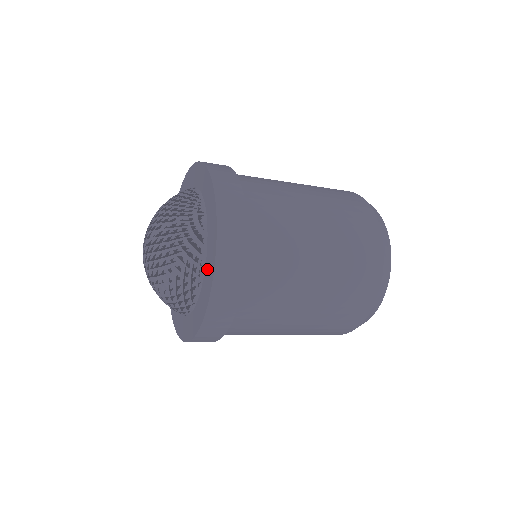
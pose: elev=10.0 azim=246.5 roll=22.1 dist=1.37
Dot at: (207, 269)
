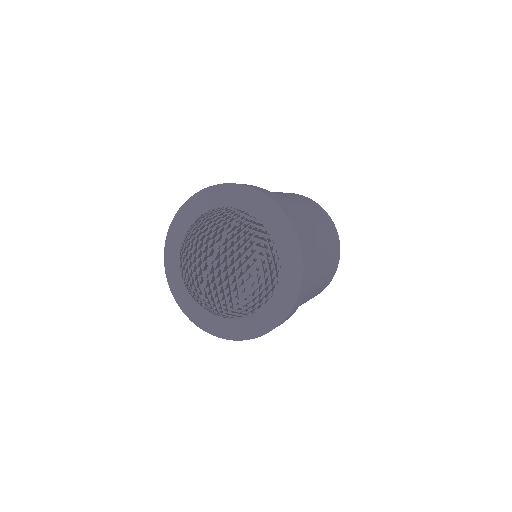
Dot at: (282, 241)
